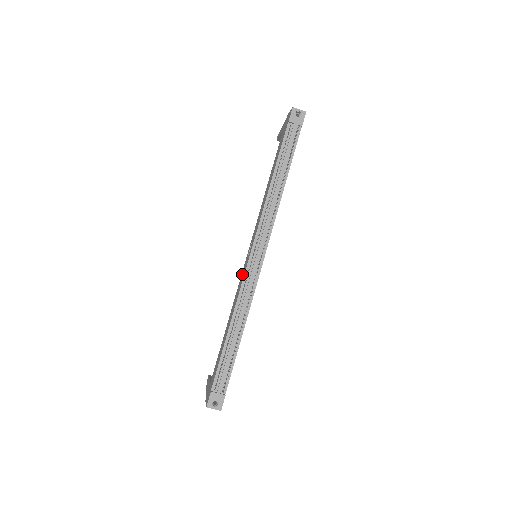
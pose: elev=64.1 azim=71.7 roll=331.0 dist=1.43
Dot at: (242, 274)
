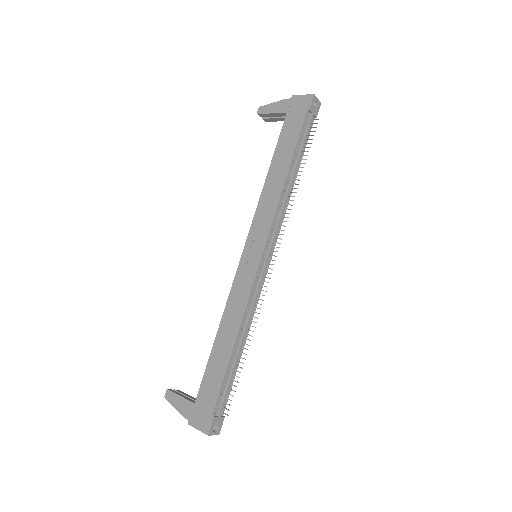
Dot at: (242, 276)
